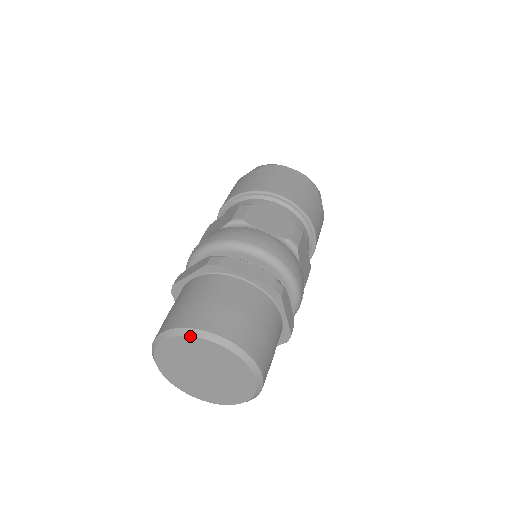
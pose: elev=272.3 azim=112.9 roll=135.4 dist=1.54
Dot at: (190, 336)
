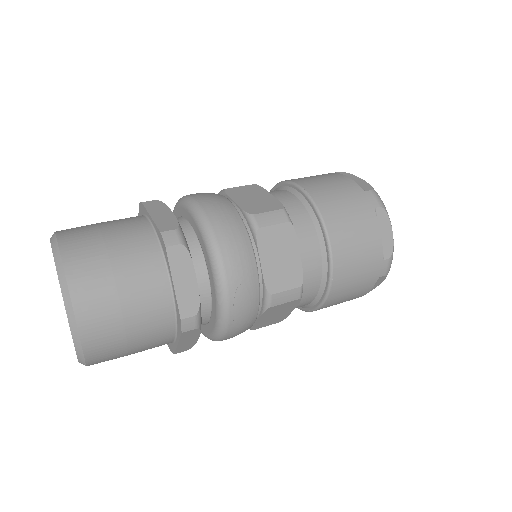
Dot at: occluded
